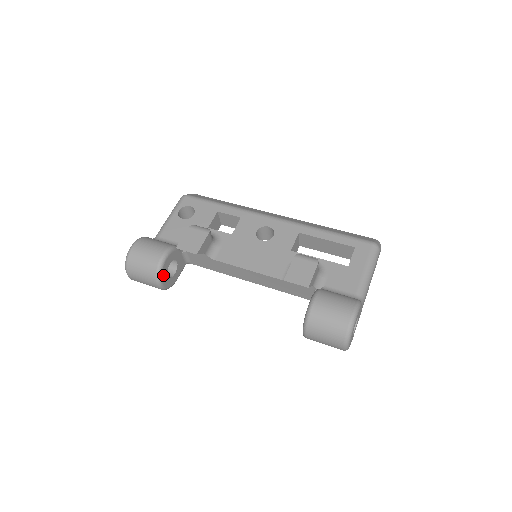
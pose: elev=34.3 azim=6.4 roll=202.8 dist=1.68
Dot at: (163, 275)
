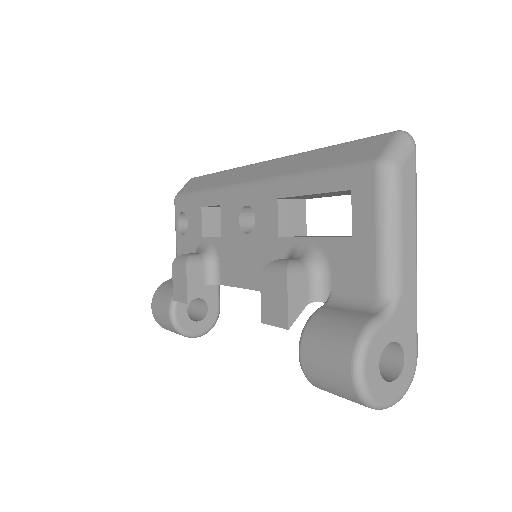
Dot at: (188, 328)
